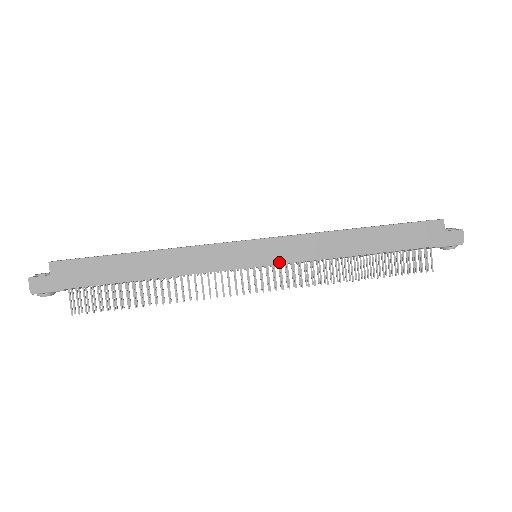
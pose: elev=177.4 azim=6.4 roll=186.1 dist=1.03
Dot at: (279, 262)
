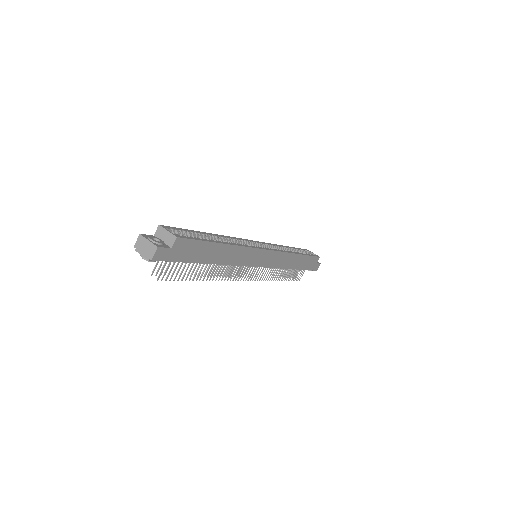
Dot at: (268, 266)
